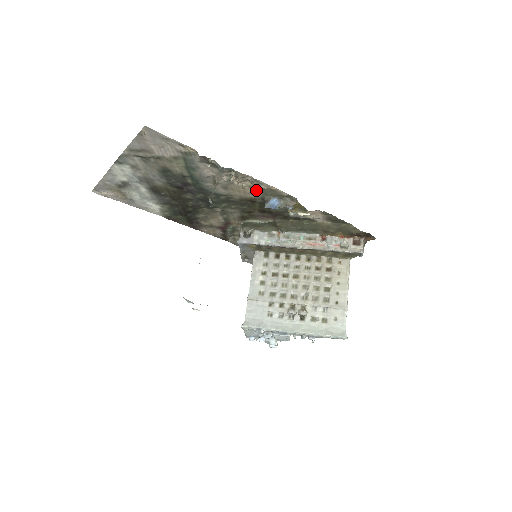
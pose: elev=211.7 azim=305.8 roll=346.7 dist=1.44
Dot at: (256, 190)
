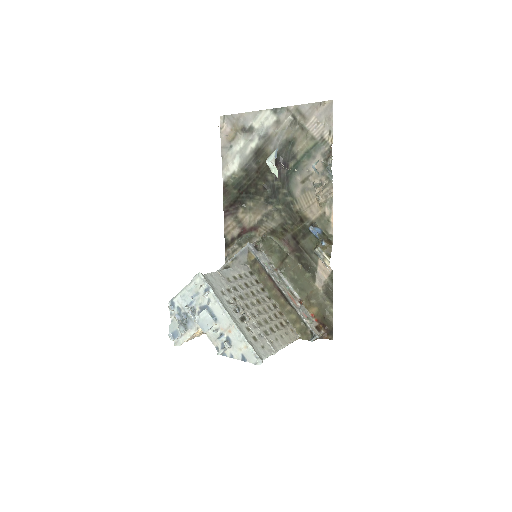
Dot at: (318, 212)
